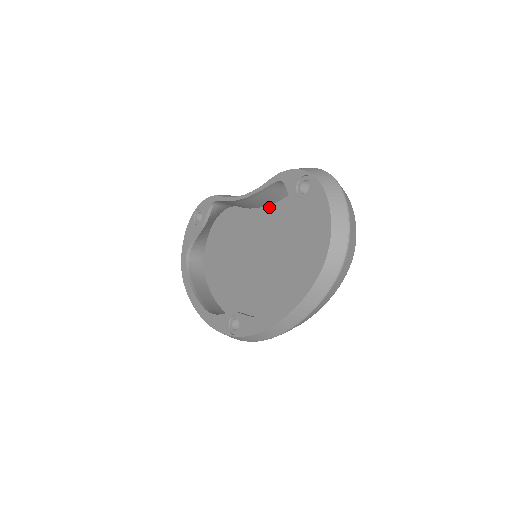
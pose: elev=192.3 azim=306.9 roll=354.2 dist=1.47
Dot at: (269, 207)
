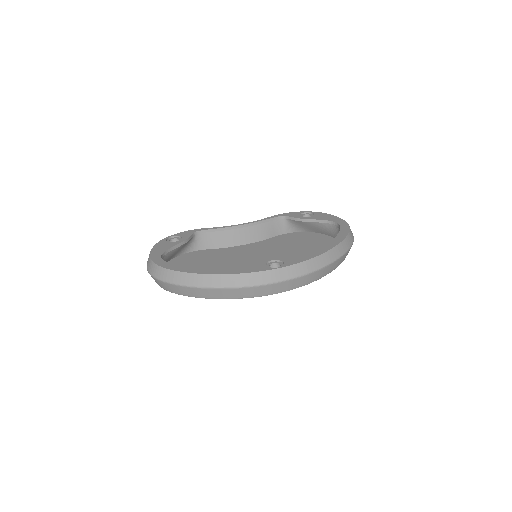
Dot at: (251, 244)
